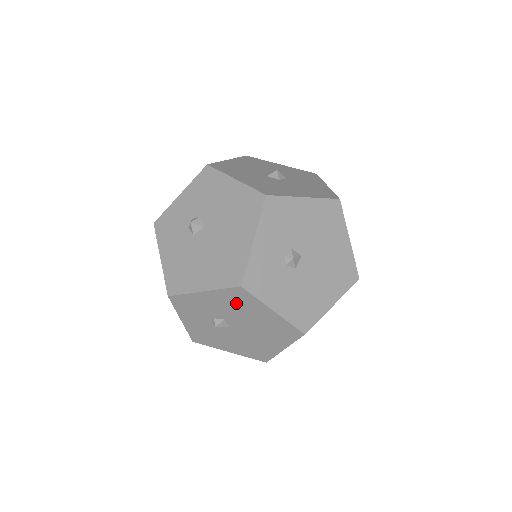
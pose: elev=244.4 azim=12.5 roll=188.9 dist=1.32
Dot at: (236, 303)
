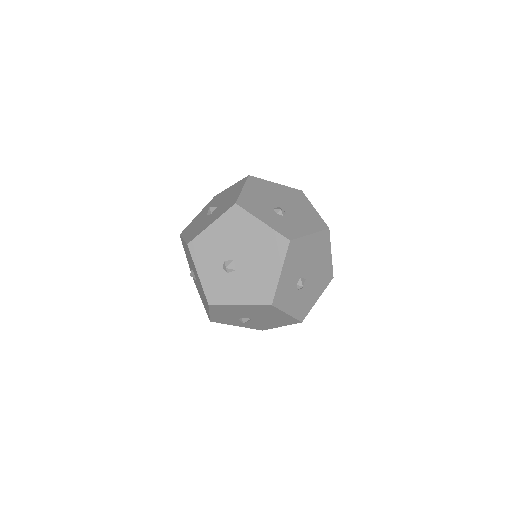
Dot at: (296, 256)
